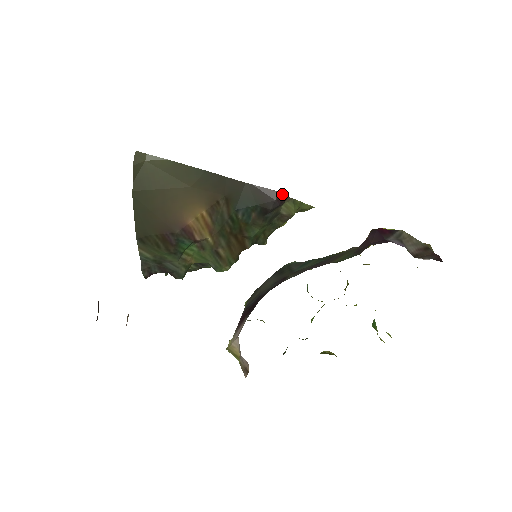
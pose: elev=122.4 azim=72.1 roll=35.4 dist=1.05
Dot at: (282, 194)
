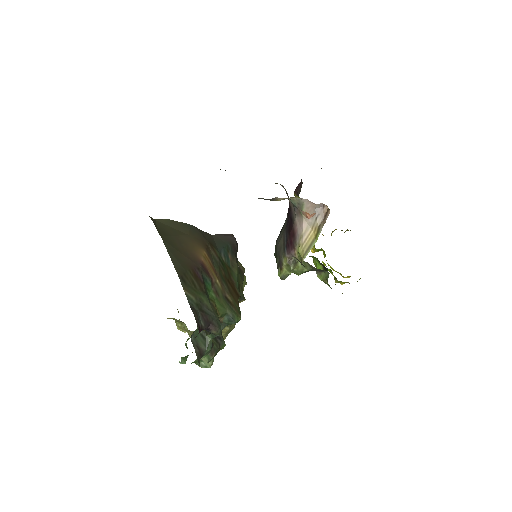
Dot at: occluded
